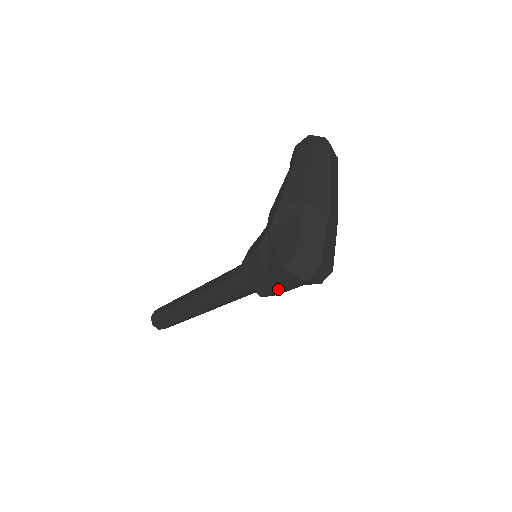
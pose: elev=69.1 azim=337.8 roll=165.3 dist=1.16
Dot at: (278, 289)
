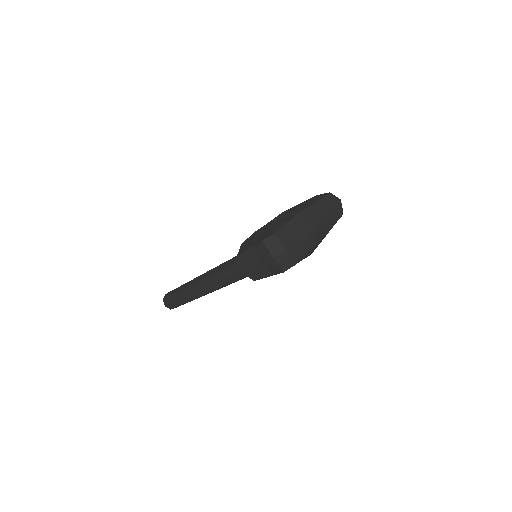
Dot at: (254, 265)
